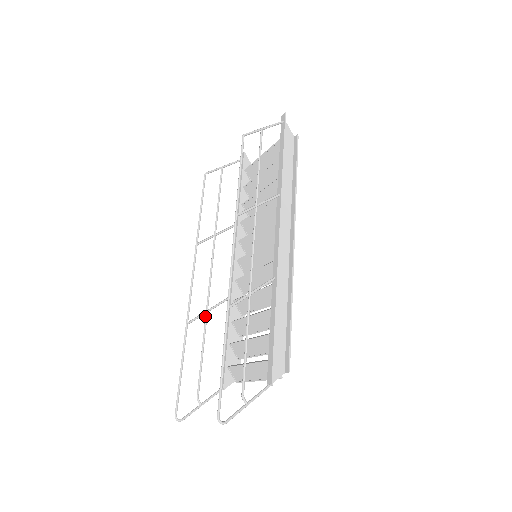
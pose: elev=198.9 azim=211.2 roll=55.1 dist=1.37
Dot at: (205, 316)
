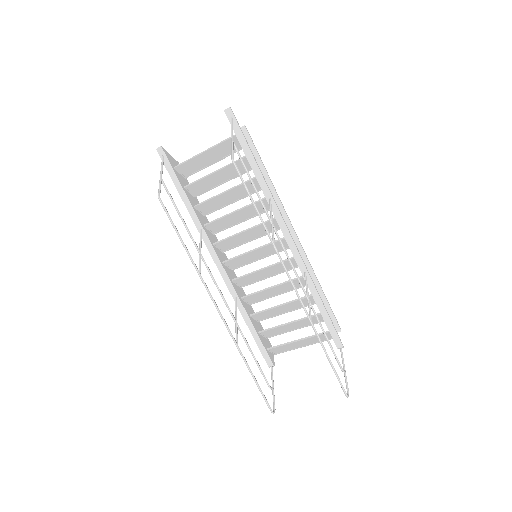
Dot at: (238, 328)
